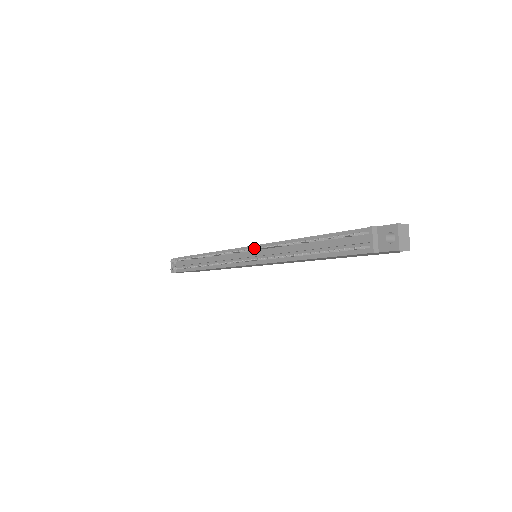
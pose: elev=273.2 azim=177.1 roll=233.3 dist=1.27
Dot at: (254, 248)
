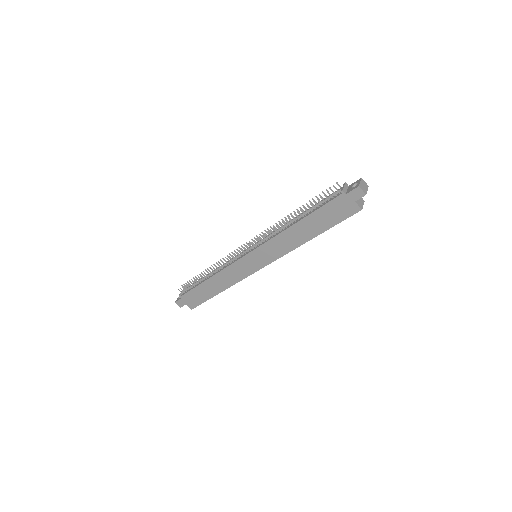
Dot at: occluded
